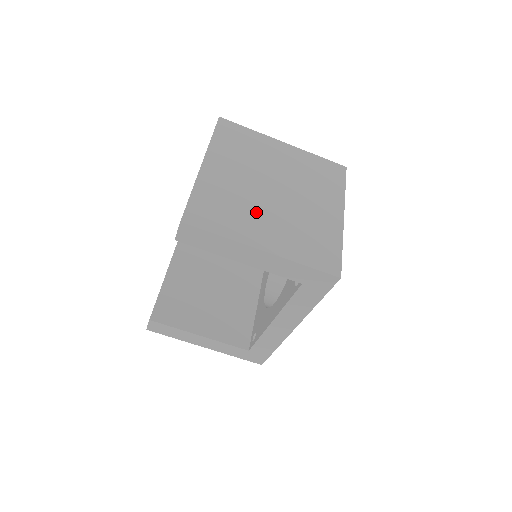
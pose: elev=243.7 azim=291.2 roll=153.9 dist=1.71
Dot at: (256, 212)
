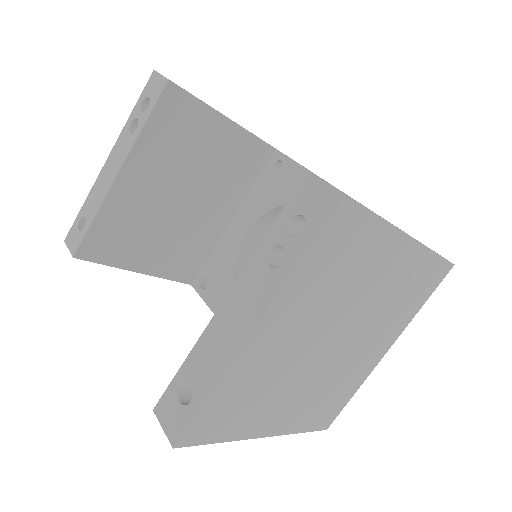
Dot at: (287, 389)
